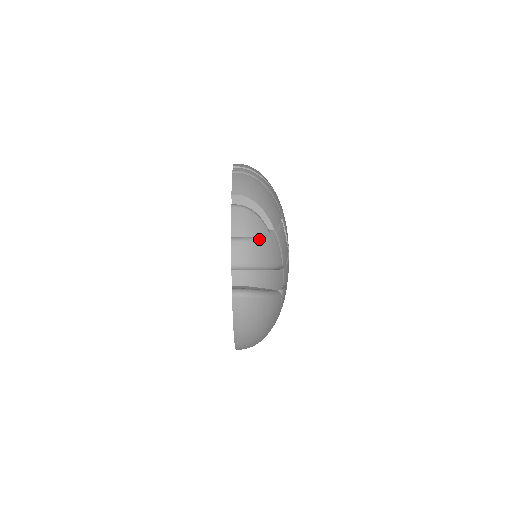
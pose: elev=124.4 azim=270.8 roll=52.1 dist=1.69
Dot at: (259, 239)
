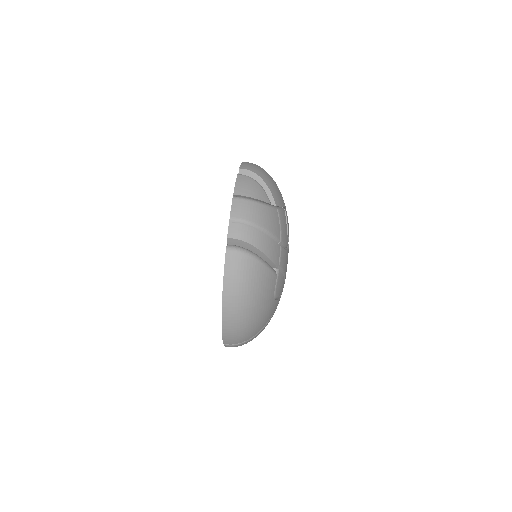
Dot at: (260, 203)
